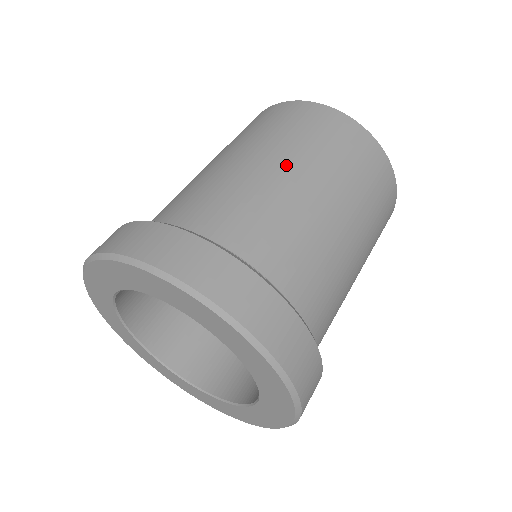
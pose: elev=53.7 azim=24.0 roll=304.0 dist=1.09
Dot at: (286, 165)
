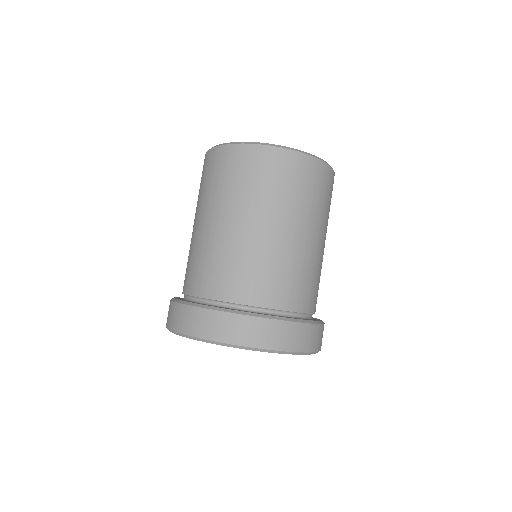
Dot at: (208, 218)
